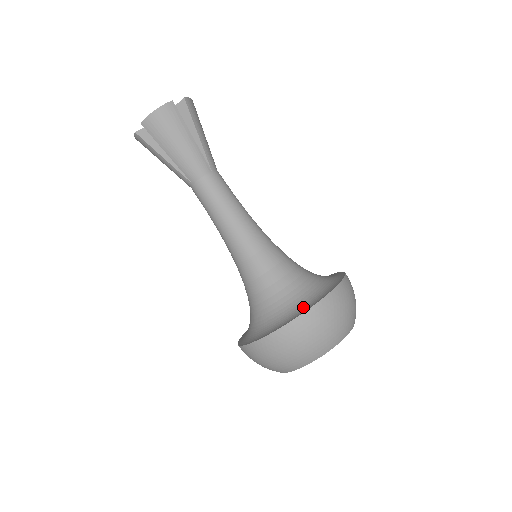
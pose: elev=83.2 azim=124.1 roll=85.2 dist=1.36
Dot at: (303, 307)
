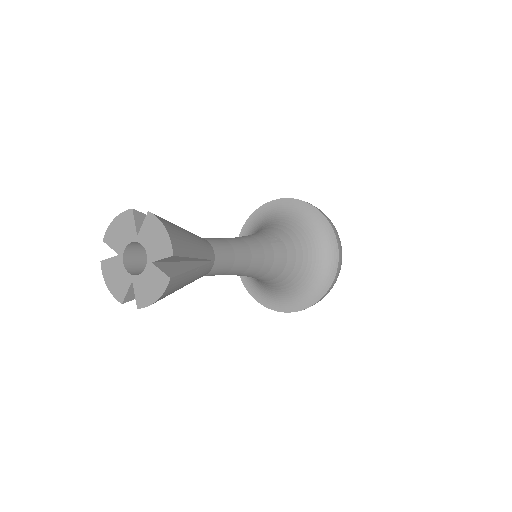
Dot at: (317, 288)
